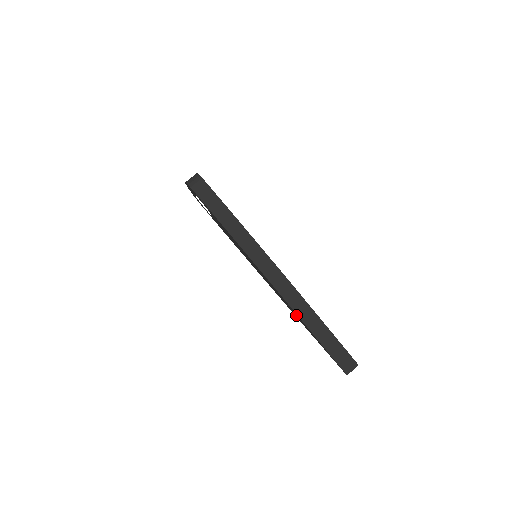
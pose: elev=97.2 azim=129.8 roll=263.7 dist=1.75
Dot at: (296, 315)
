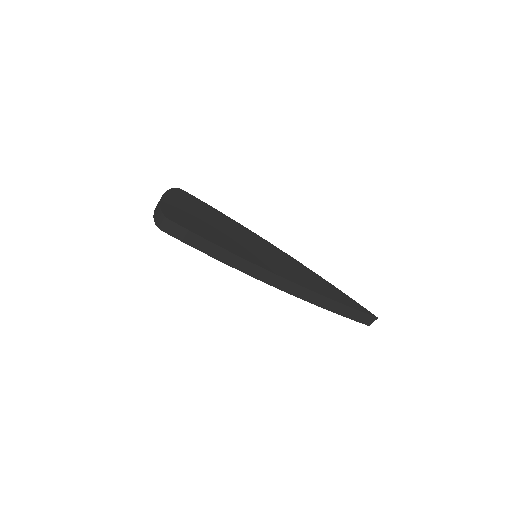
Dot at: occluded
